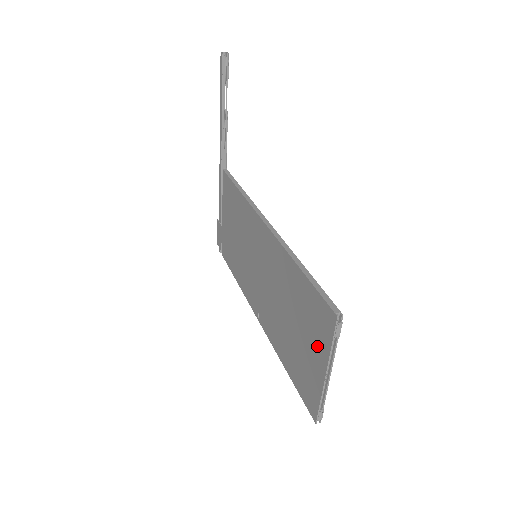
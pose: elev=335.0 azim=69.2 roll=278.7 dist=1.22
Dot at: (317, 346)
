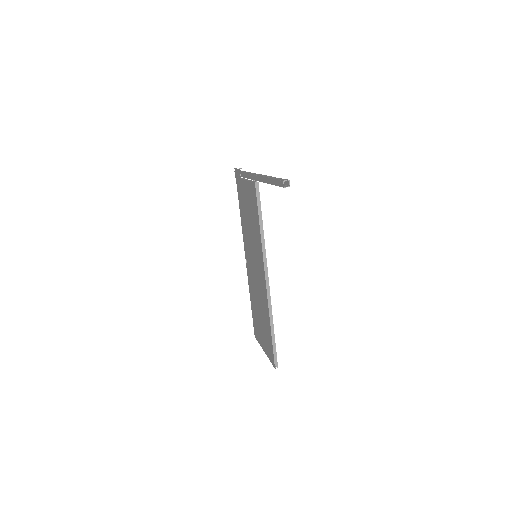
Dot at: (265, 345)
